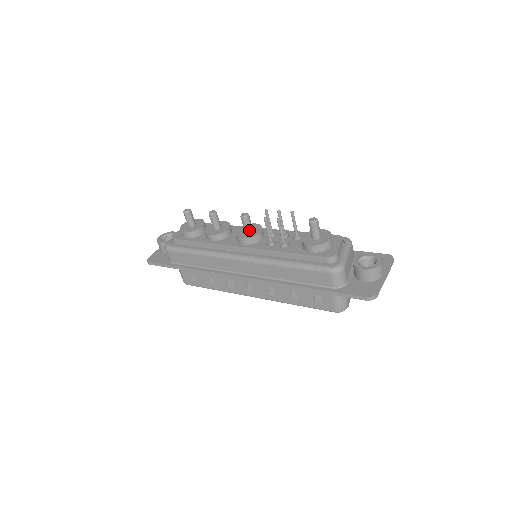
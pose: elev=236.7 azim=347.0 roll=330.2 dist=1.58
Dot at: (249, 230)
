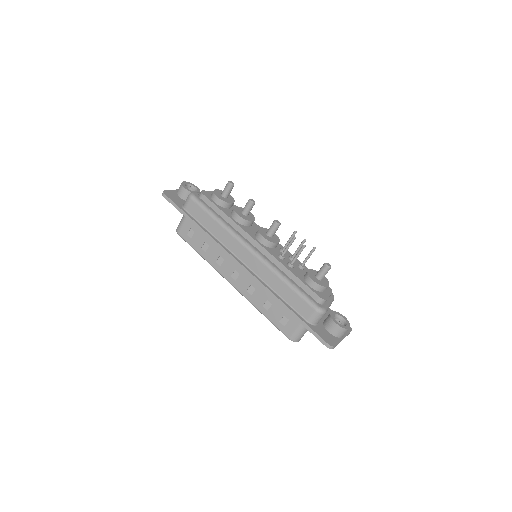
Dot at: (271, 235)
